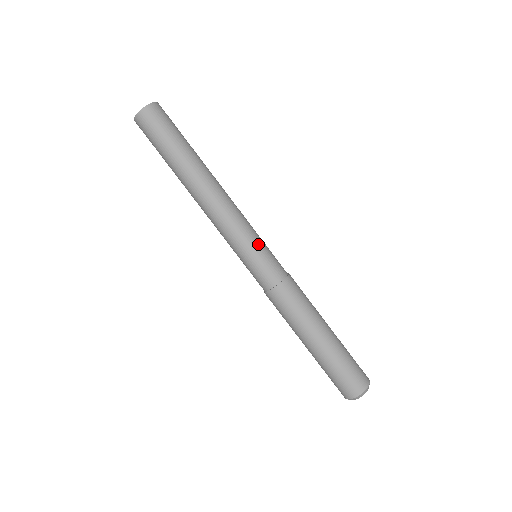
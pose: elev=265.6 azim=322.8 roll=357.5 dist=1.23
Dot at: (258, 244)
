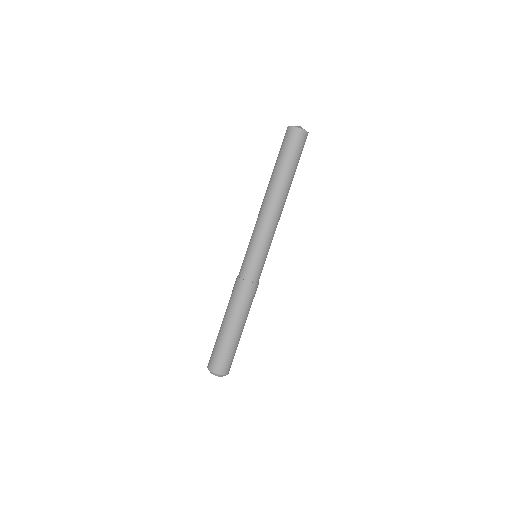
Dot at: (262, 252)
